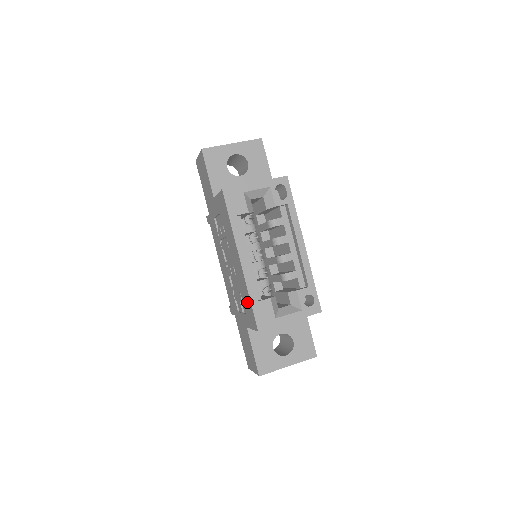
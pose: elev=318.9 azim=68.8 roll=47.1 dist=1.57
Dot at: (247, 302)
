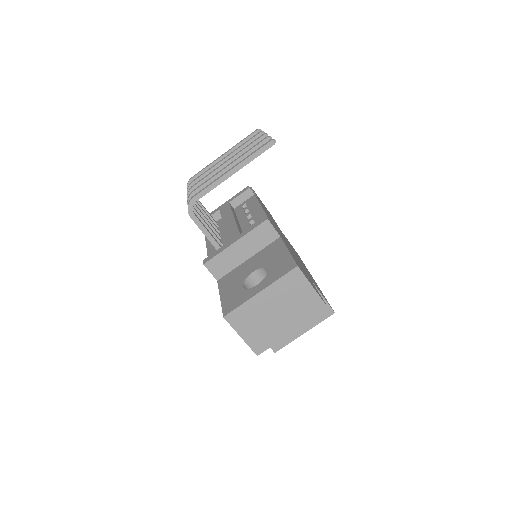
Dot at: occluded
